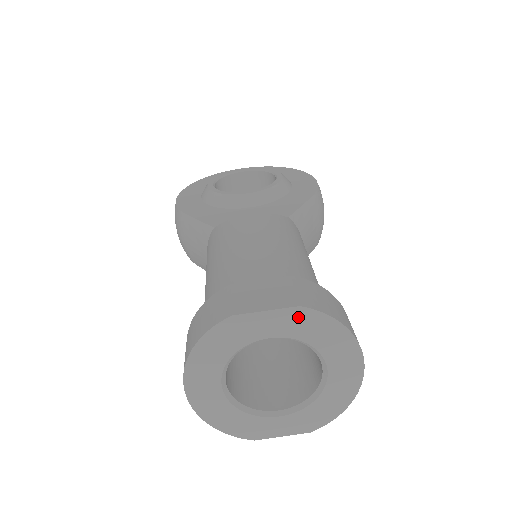
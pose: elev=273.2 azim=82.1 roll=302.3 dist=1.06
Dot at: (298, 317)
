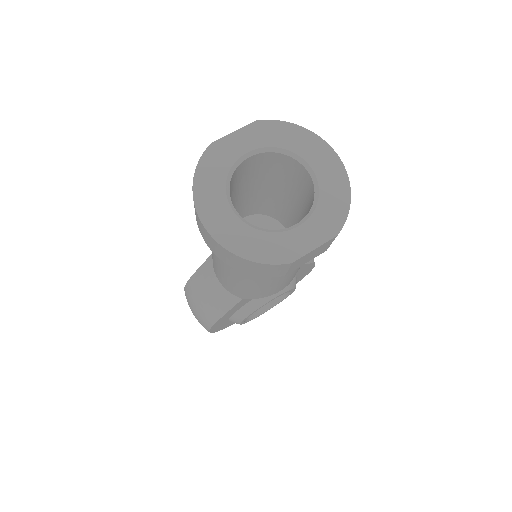
Dot at: (259, 129)
